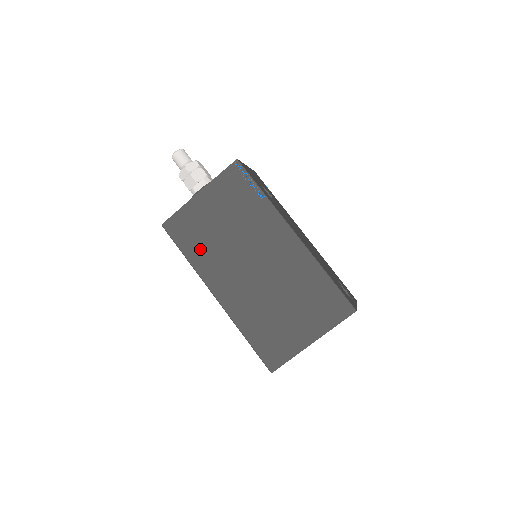
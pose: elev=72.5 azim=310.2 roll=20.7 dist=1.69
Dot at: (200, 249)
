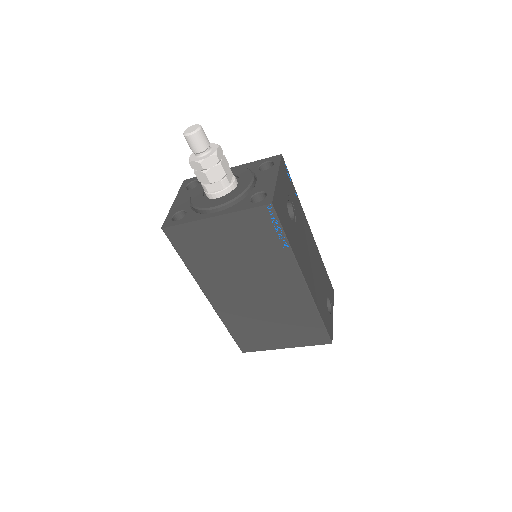
Dot at: (202, 262)
